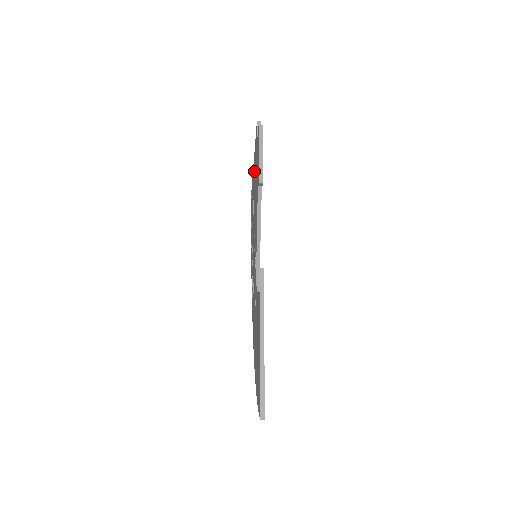
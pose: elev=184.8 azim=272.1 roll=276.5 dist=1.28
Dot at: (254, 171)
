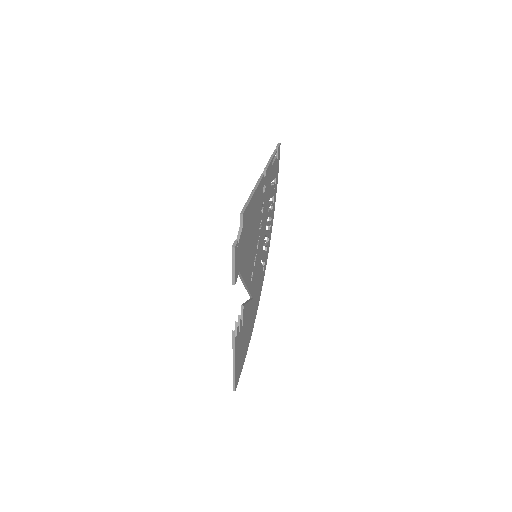
Dot at: occluded
